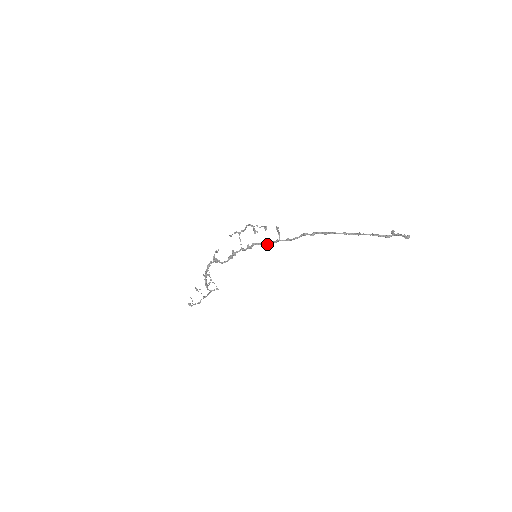
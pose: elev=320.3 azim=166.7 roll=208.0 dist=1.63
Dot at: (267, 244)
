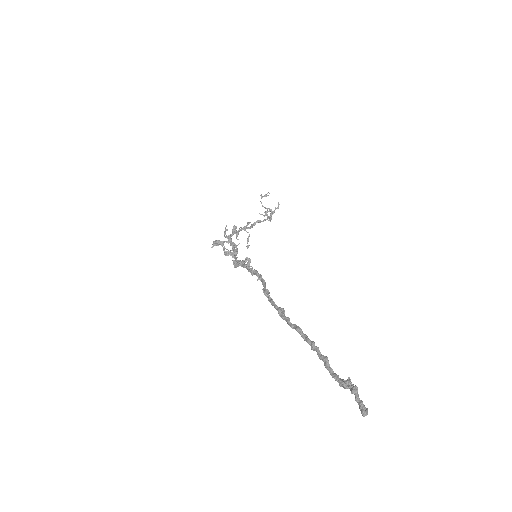
Dot at: occluded
